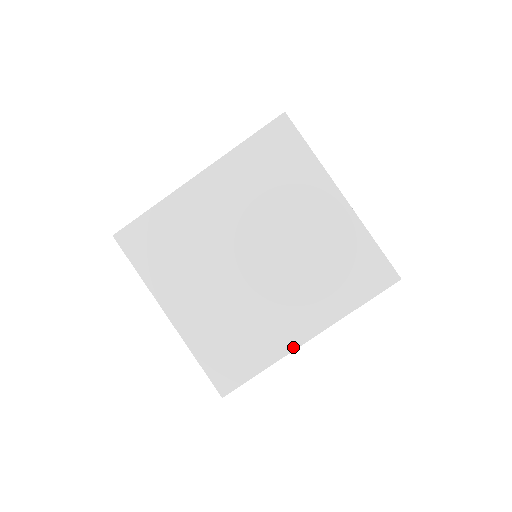
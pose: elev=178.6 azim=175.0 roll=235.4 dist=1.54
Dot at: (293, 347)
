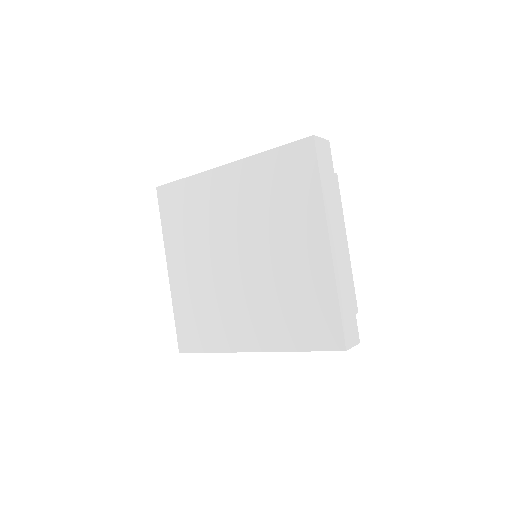
Dot at: (238, 349)
